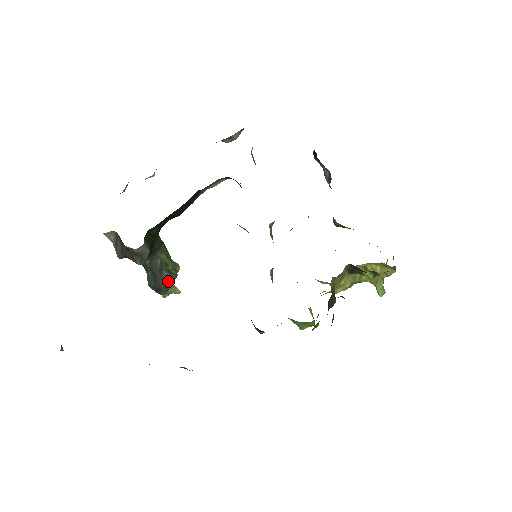
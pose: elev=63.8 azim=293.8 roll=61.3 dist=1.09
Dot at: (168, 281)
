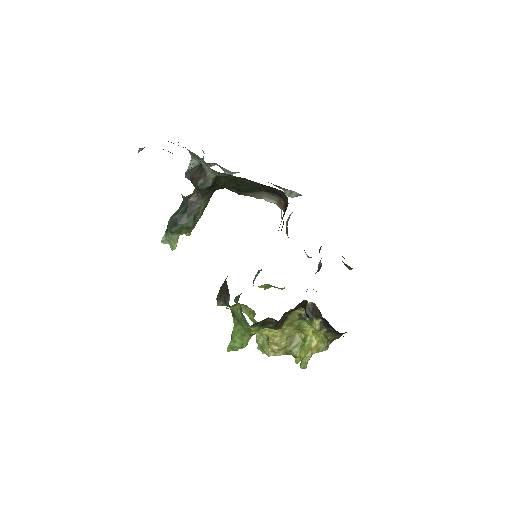
Dot at: (188, 223)
